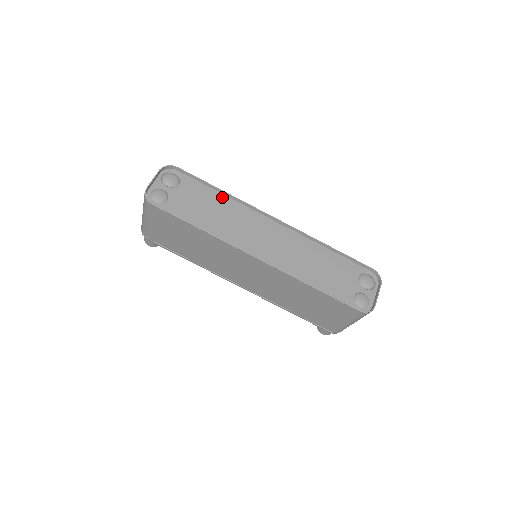
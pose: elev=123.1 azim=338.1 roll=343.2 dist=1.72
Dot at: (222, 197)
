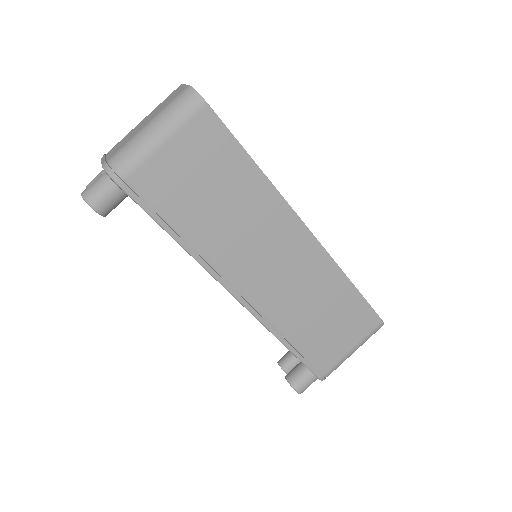
Dot at: occluded
